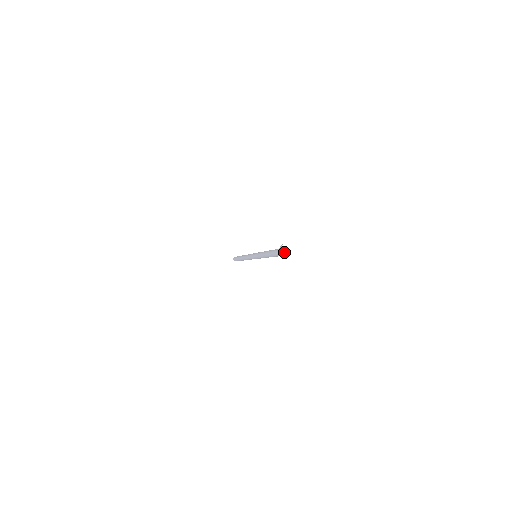
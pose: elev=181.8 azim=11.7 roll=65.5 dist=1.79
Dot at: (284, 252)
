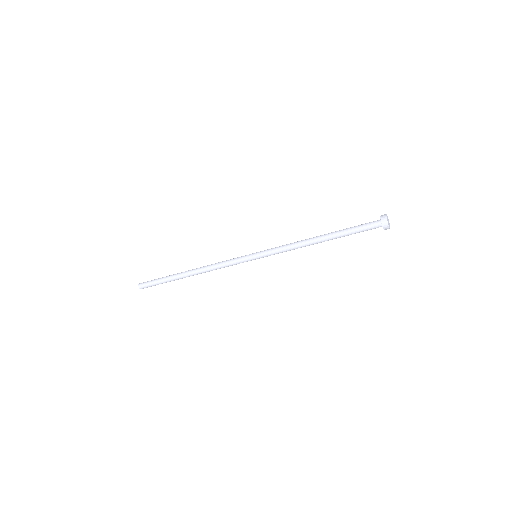
Dot at: (388, 222)
